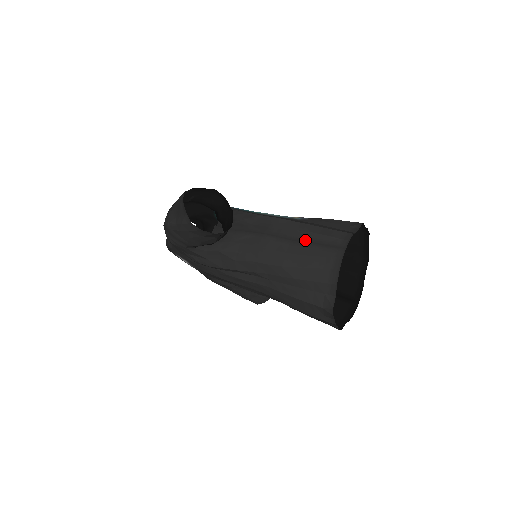
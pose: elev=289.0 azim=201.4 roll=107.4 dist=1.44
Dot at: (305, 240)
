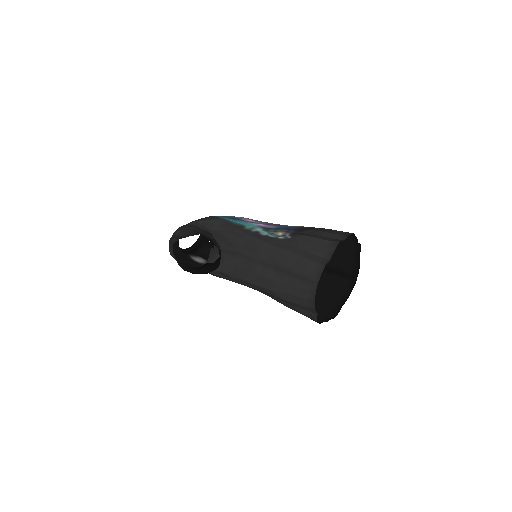
Dot at: (285, 270)
